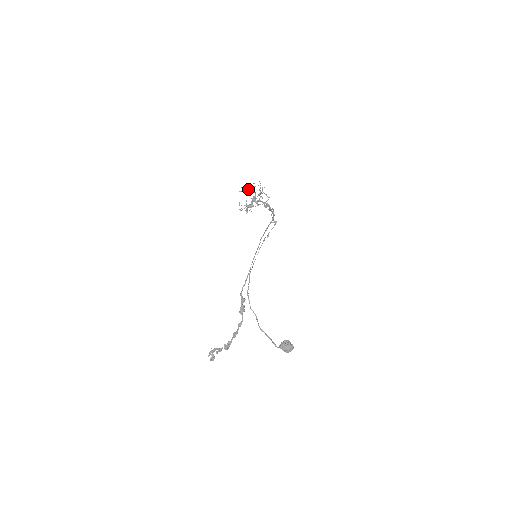
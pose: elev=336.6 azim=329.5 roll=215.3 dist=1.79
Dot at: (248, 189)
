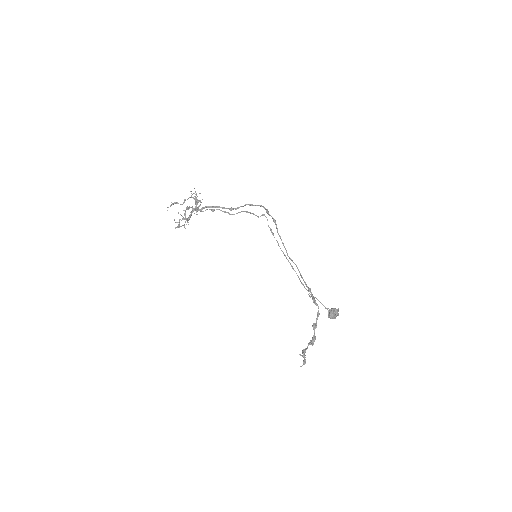
Dot at: (175, 202)
